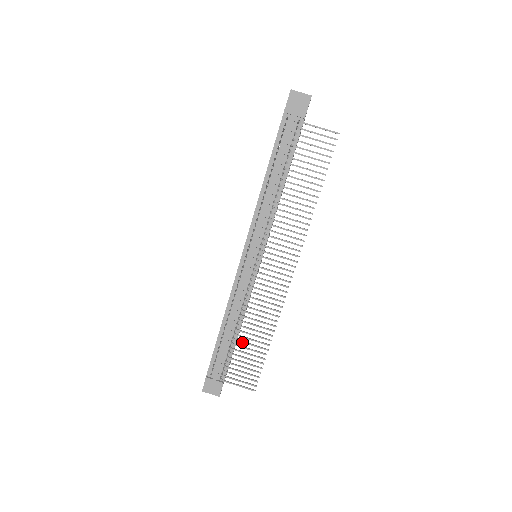
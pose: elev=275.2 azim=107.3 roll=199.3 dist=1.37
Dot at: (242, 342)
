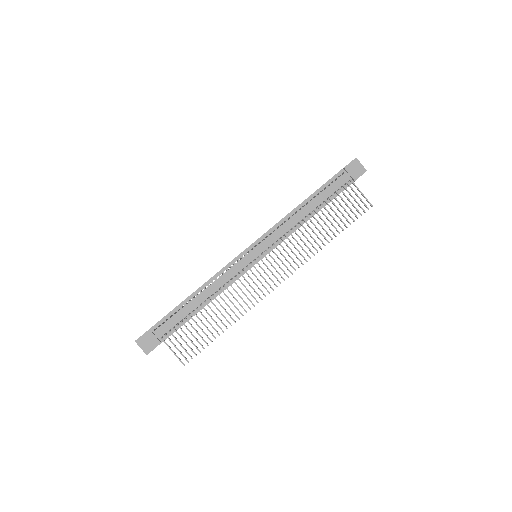
Dot at: (203, 316)
